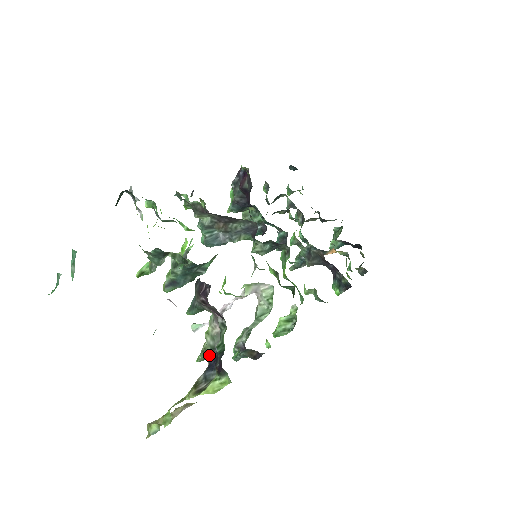
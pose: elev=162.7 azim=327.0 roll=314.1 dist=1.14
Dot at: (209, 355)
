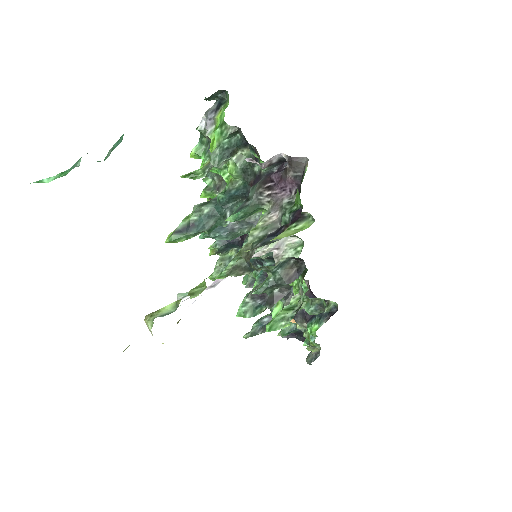
Dot at: (258, 243)
